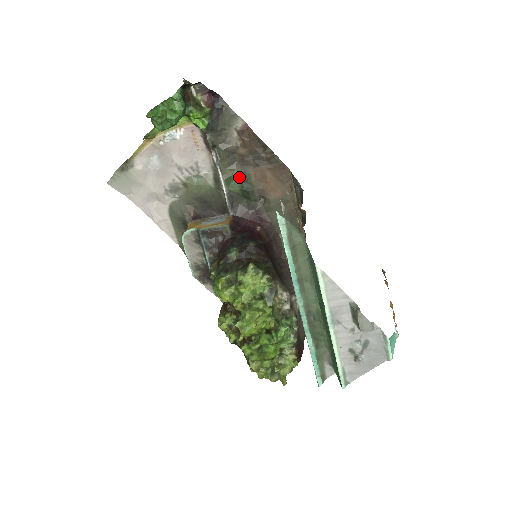
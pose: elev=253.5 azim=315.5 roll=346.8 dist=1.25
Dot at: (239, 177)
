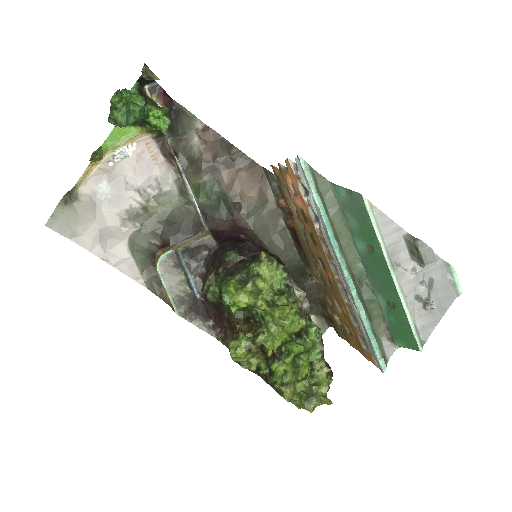
Dot at: (208, 186)
